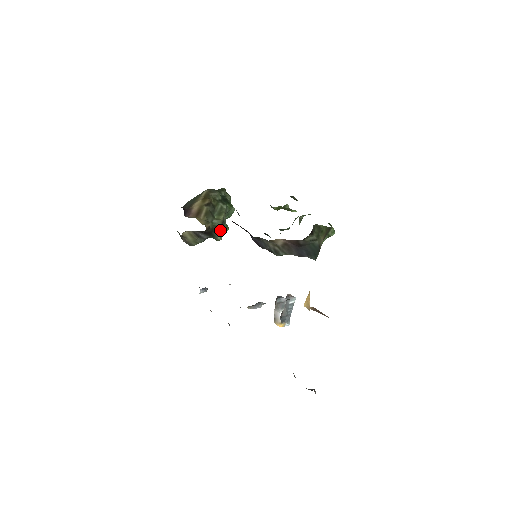
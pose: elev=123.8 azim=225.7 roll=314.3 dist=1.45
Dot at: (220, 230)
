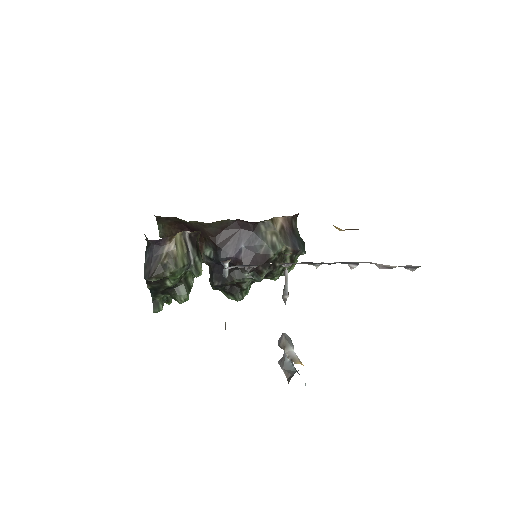
Dot at: (201, 258)
